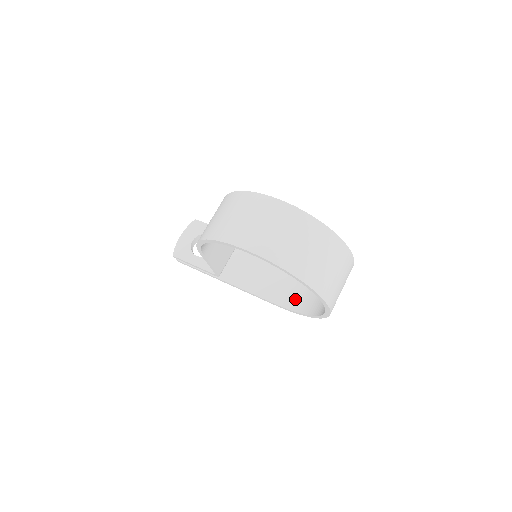
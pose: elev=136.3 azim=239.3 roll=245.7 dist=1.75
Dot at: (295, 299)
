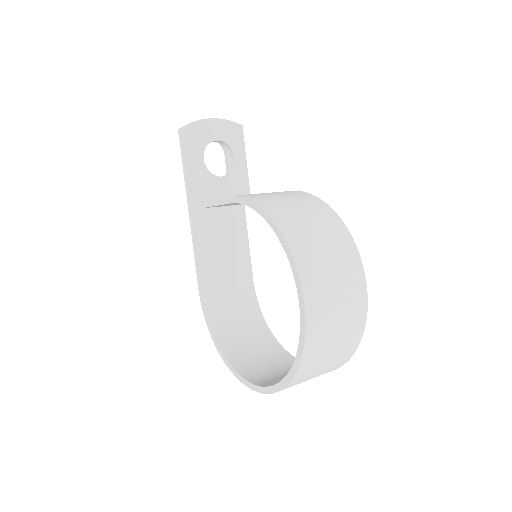
Dot at: (219, 308)
